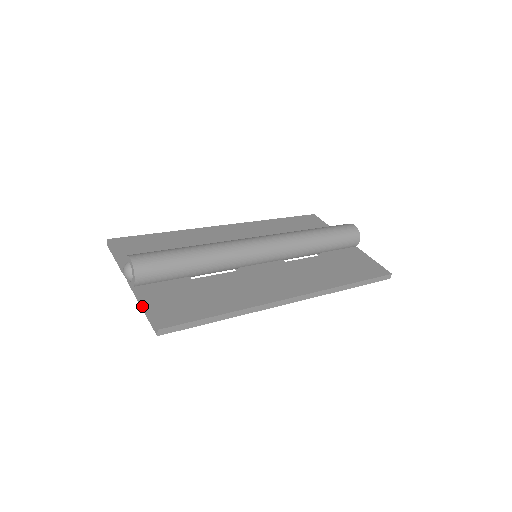
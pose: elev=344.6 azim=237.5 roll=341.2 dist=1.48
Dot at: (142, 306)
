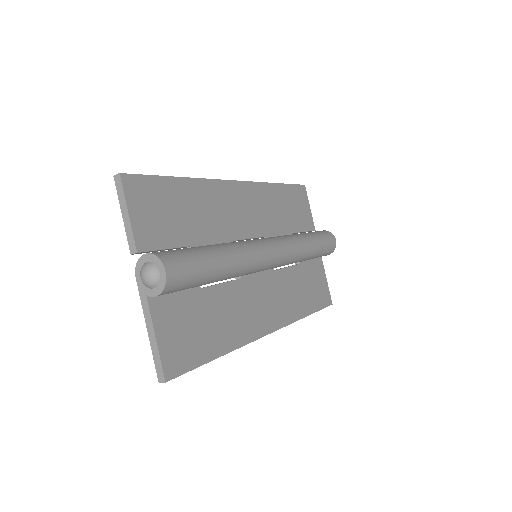
Dot at: (150, 331)
